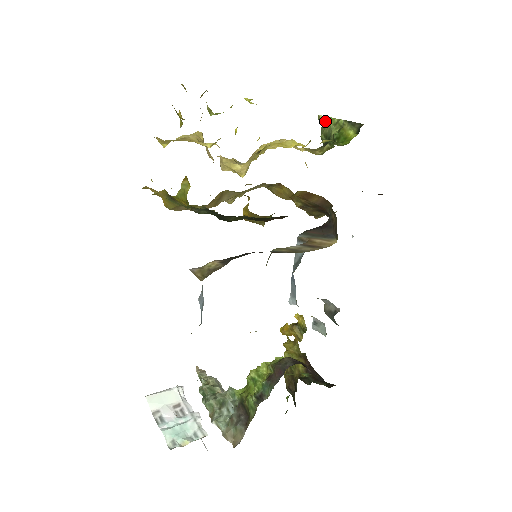
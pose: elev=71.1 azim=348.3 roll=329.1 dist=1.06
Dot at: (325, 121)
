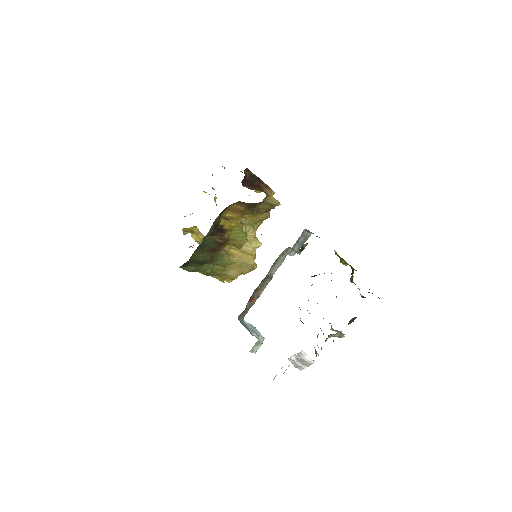
Dot at: (241, 171)
